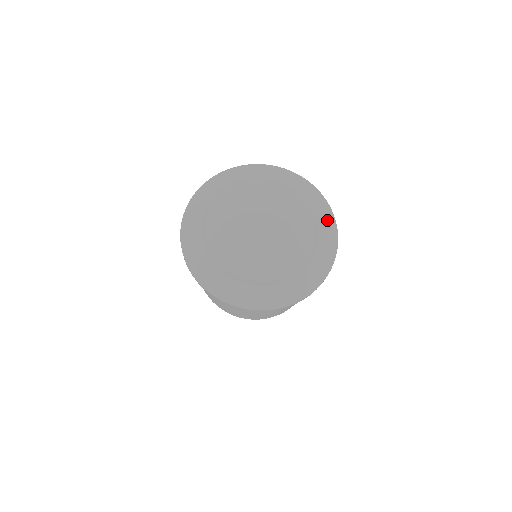
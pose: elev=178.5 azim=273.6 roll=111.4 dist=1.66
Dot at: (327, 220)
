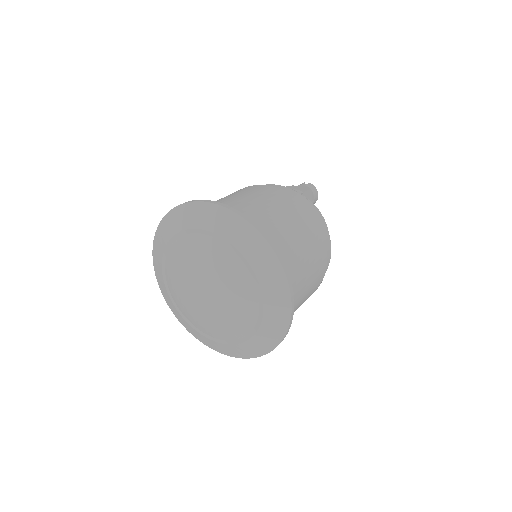
Dot at: (276, 290)
